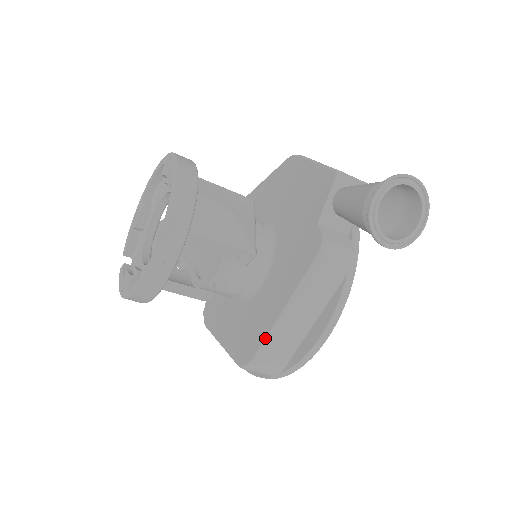
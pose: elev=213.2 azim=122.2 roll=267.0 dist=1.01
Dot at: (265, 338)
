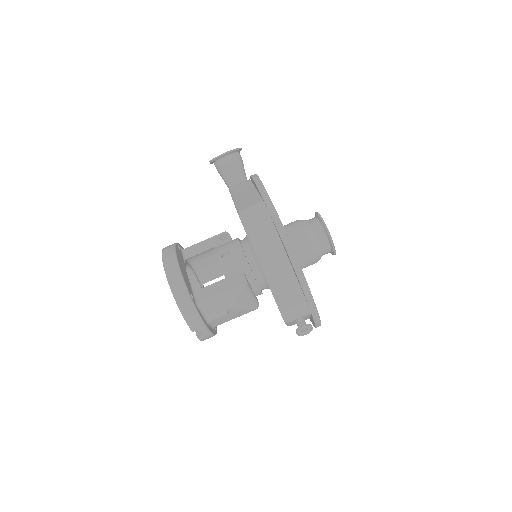
Dot at: occluded
